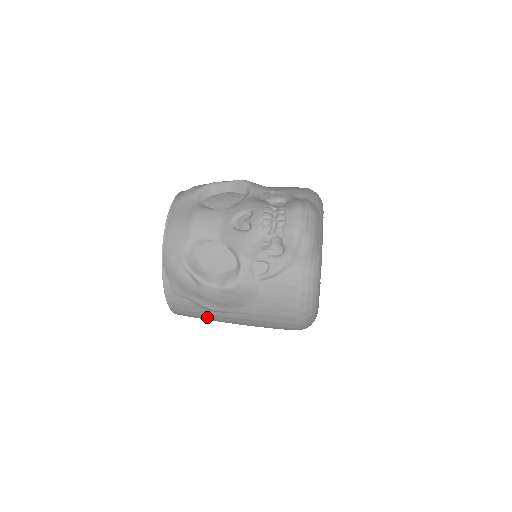
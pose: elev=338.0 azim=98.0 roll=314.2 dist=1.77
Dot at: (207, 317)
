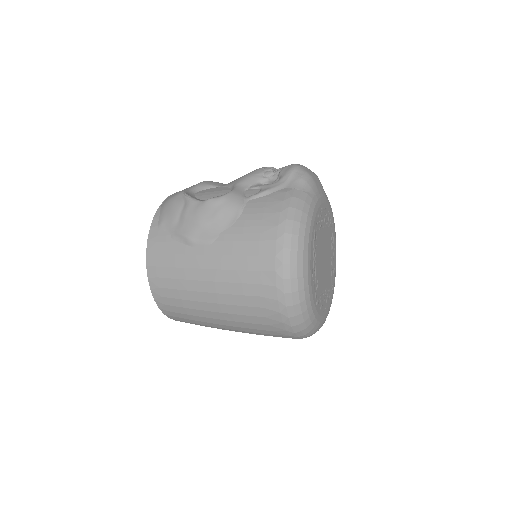
Dot at: (180, 266)
